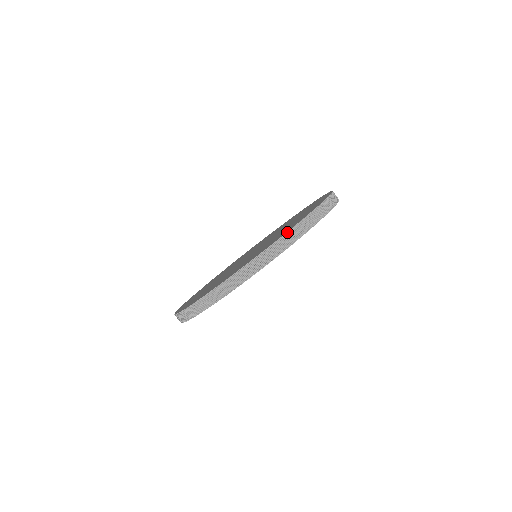
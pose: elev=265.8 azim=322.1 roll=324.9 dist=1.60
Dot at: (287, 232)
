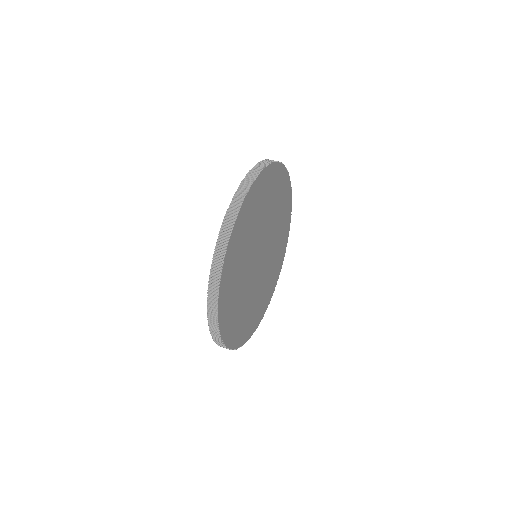
Dot at: occluded
